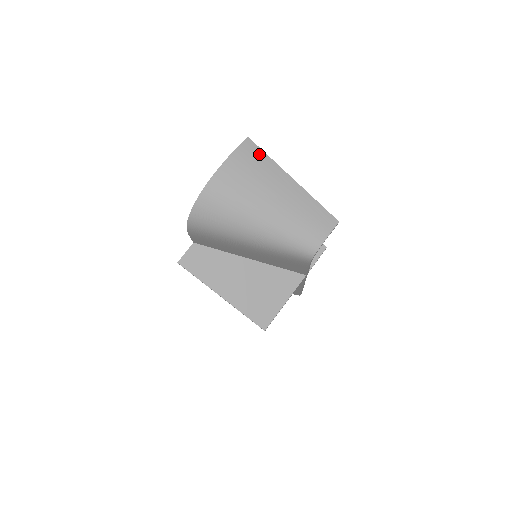
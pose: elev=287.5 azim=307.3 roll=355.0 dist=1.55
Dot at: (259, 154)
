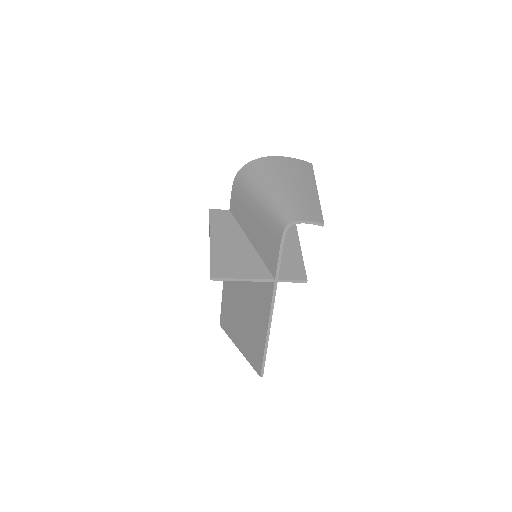
Dot at: (310, 170)
